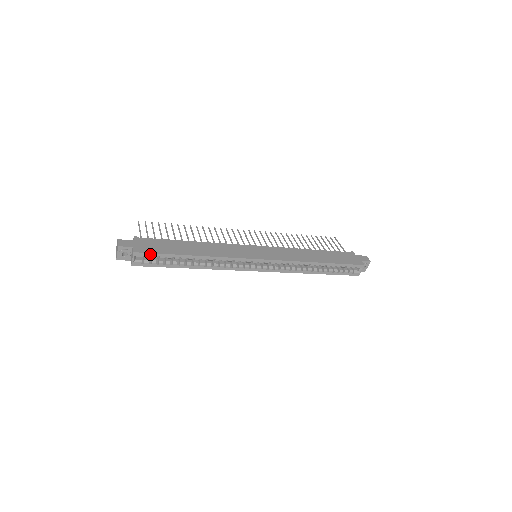
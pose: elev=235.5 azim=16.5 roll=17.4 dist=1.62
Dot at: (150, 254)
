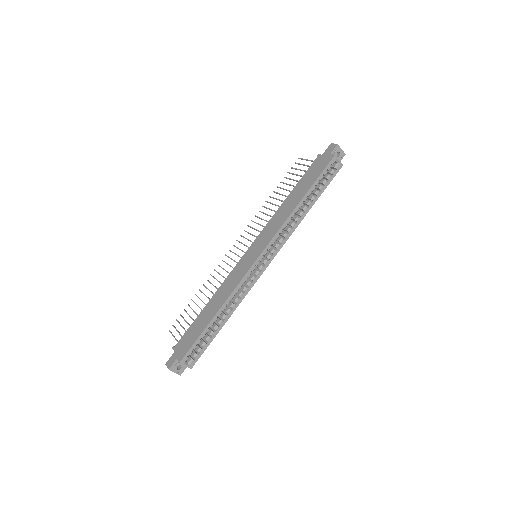
Dot at: (190, 350)
